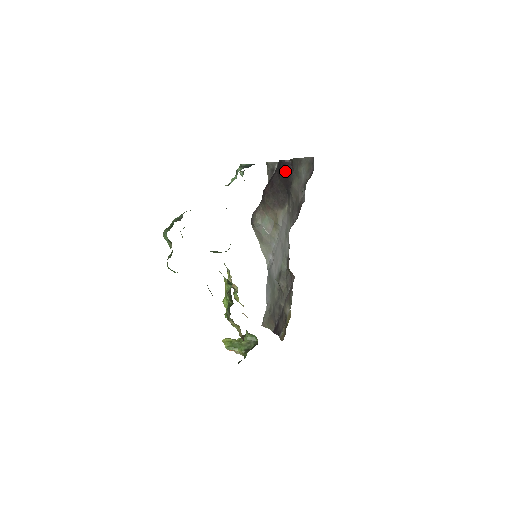
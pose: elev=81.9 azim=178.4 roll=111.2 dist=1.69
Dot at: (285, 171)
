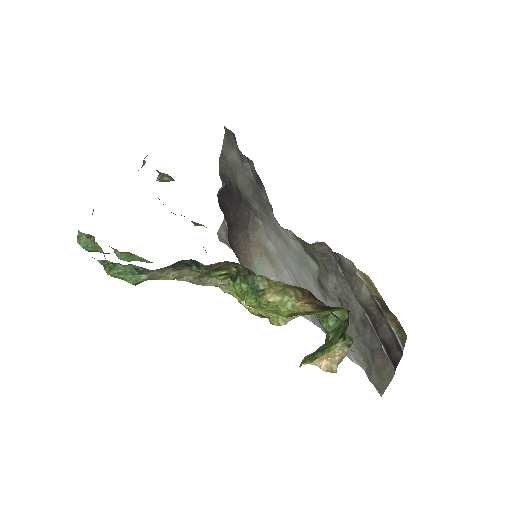
Dot at: (226, 194)
